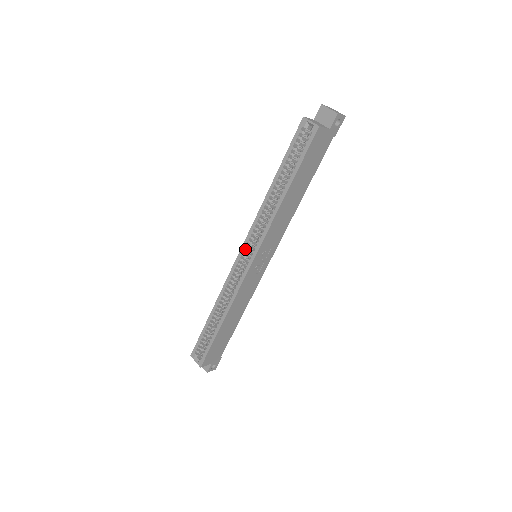
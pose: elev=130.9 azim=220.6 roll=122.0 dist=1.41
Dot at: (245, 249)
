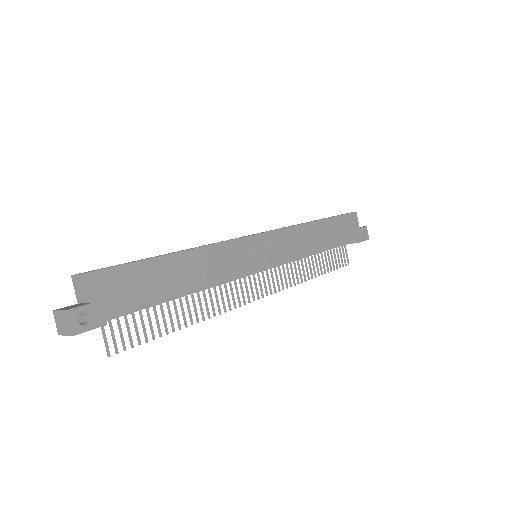
Dot at: occluded
